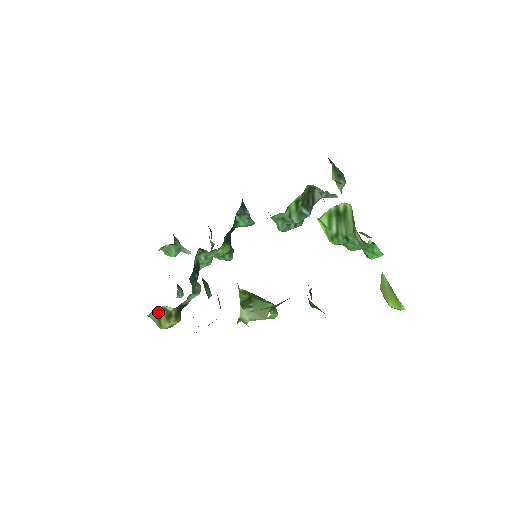
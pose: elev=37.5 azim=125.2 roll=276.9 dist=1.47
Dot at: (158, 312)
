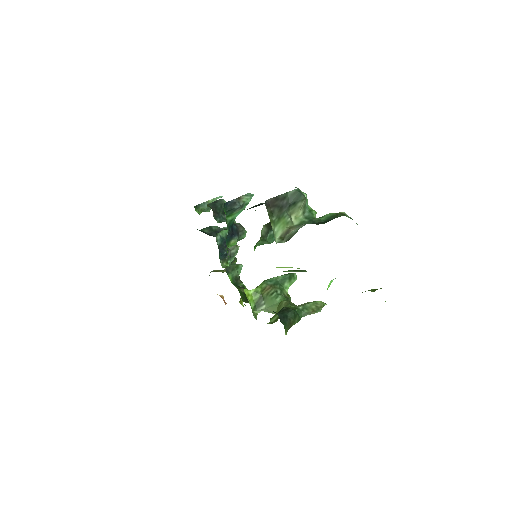
Dot at: (215, 271)
